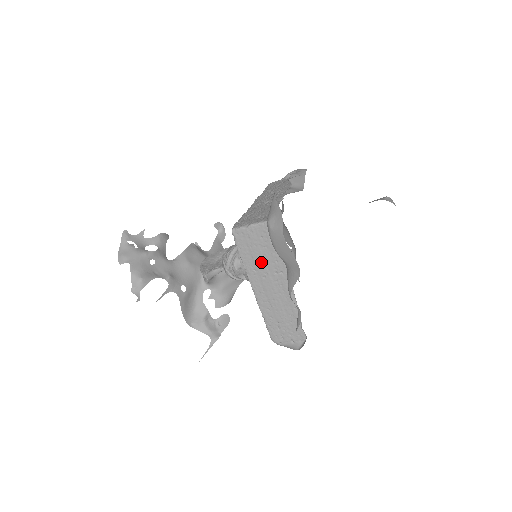
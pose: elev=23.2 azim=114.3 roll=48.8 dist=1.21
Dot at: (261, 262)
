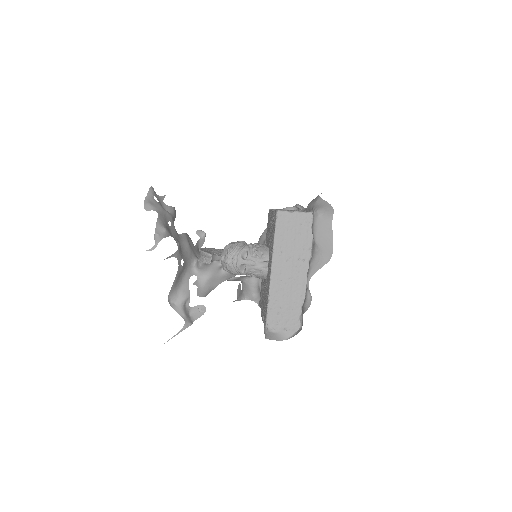
Dot at: (291, 246)
